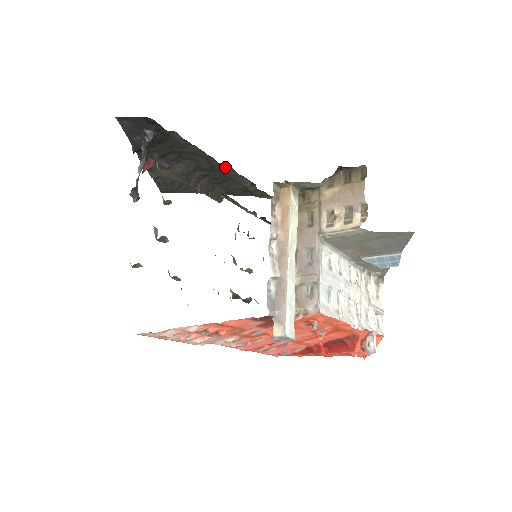
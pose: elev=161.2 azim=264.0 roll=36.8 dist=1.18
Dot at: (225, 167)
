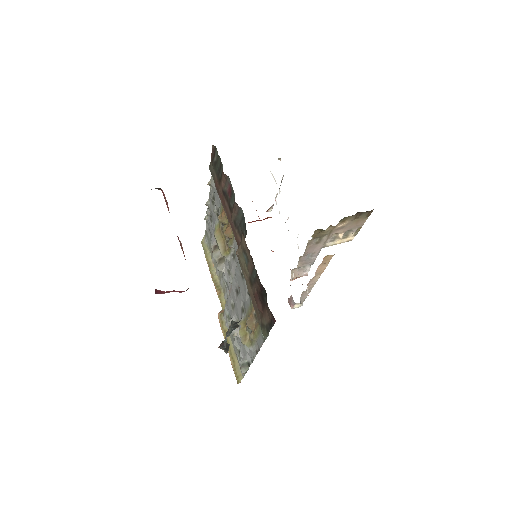
Dot at: occluded
